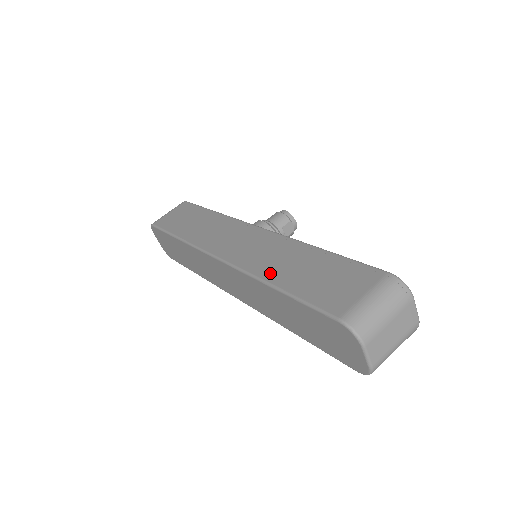
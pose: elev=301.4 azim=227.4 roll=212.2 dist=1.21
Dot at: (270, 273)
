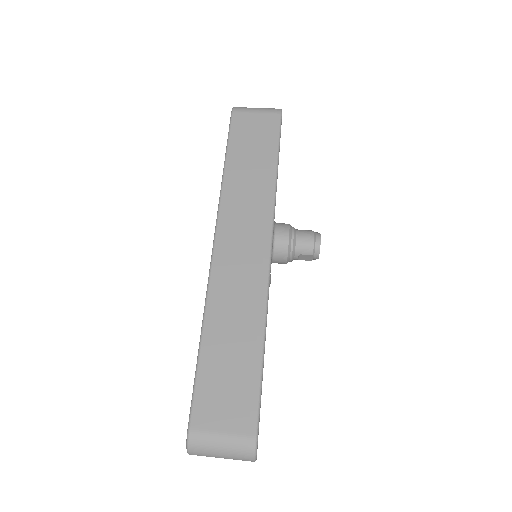
Dot at: (214, 320)
